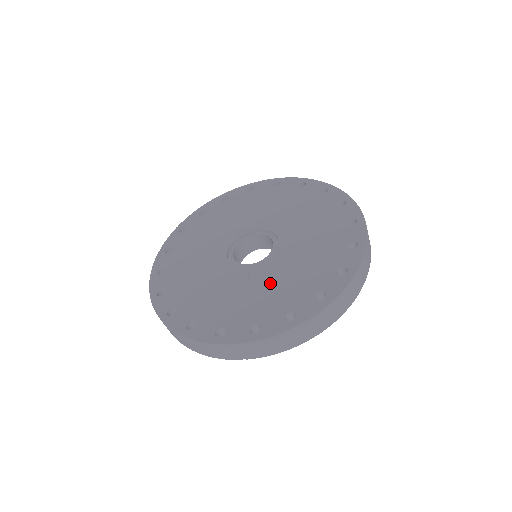
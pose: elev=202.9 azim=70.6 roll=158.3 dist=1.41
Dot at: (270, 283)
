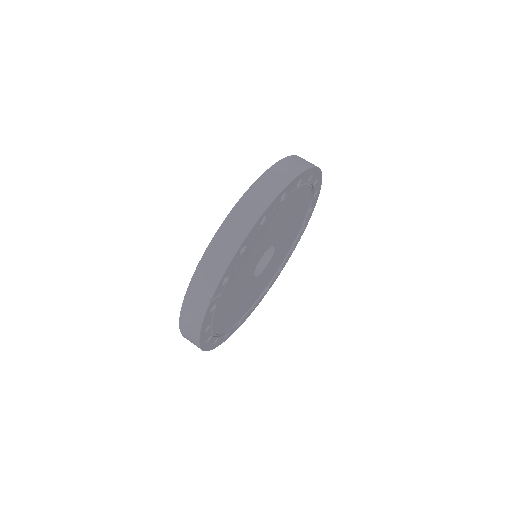
Dot at: occluded
